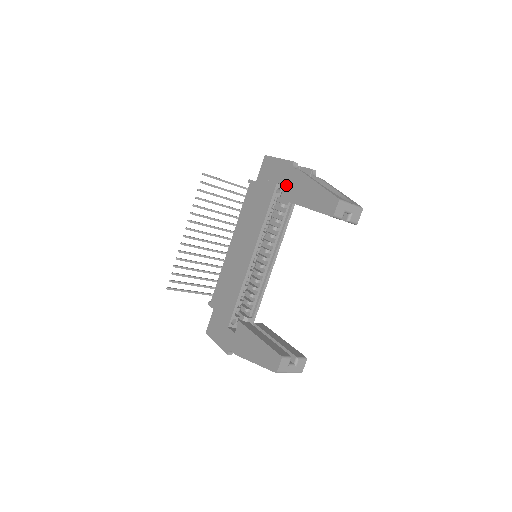
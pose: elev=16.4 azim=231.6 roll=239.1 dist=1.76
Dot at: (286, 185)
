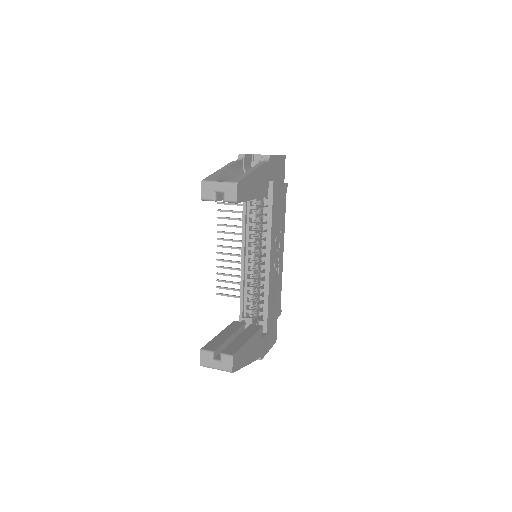
Dot at: occluded
